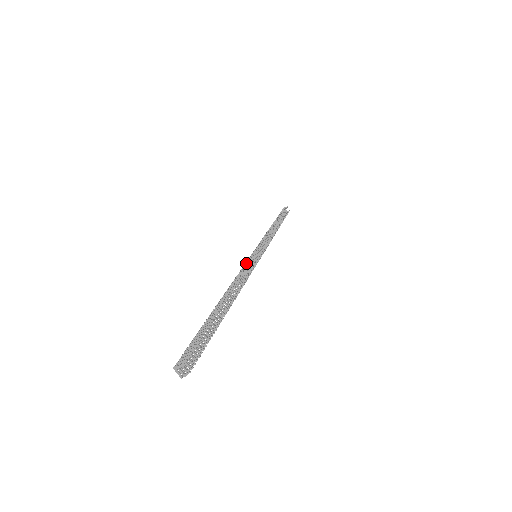
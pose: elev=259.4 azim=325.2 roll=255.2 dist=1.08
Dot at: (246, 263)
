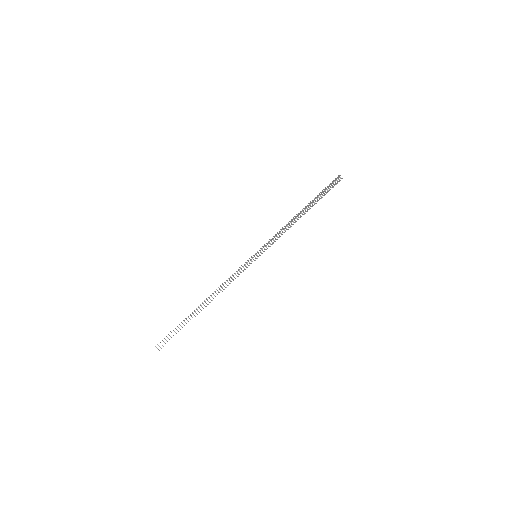
Dot at: (240, 267)
